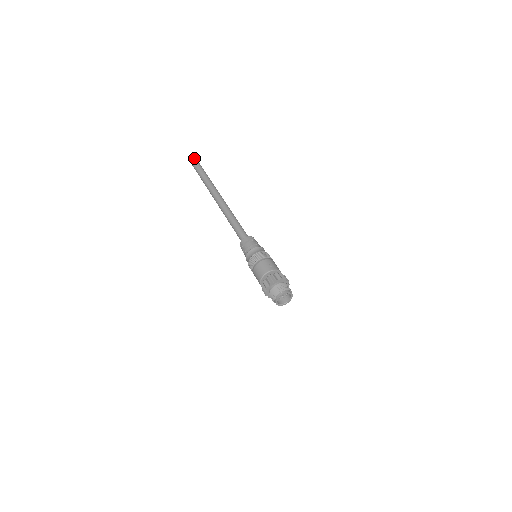
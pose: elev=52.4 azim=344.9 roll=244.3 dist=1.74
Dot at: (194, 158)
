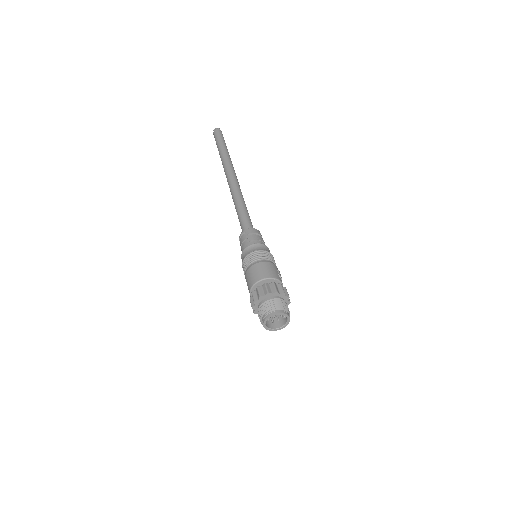
Dot at: occluded
